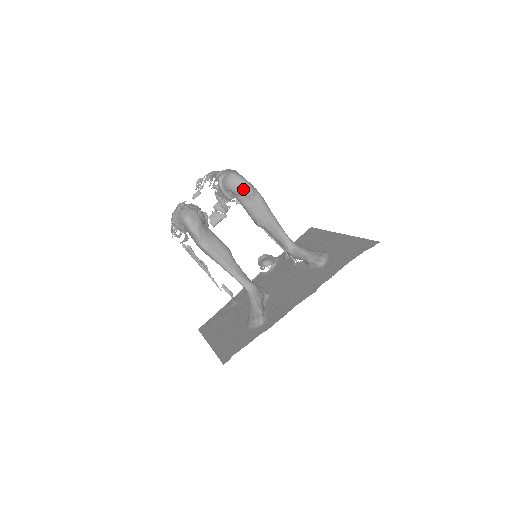
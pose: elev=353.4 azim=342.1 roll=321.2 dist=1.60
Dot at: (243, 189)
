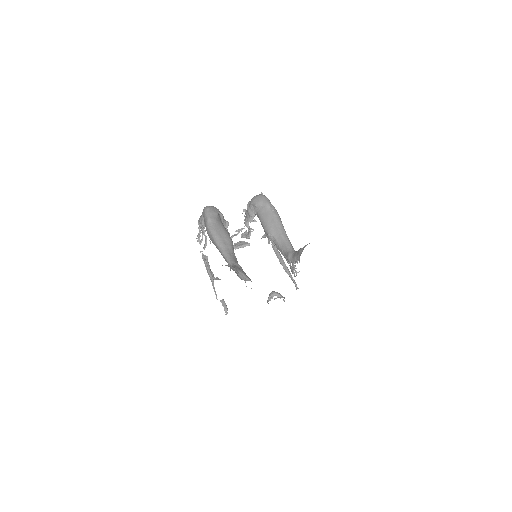
Dot at: (262, 201)
